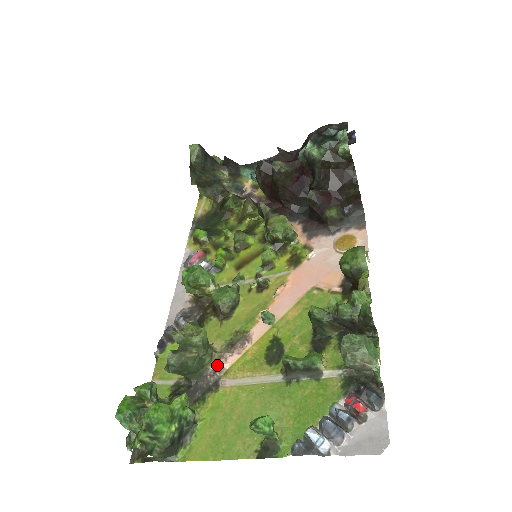
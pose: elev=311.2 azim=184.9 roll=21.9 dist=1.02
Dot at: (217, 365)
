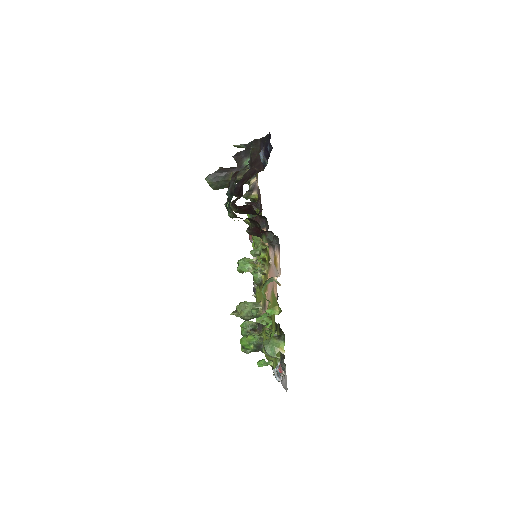
Dot at: occluded
